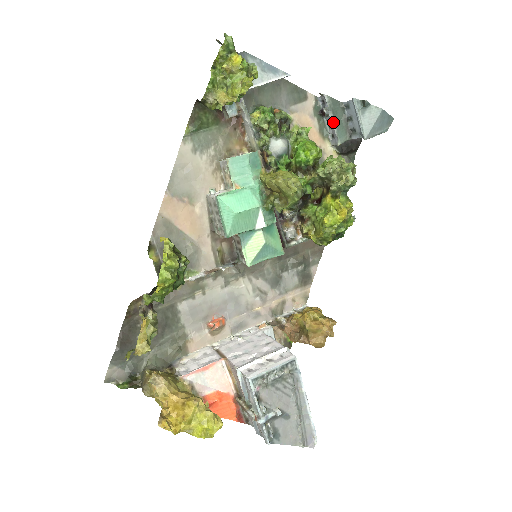
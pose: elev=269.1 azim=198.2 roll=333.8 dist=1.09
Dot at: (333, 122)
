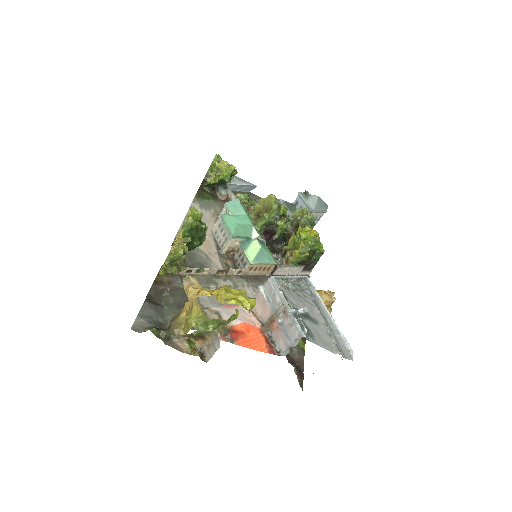
Dot at: (290, 212)
